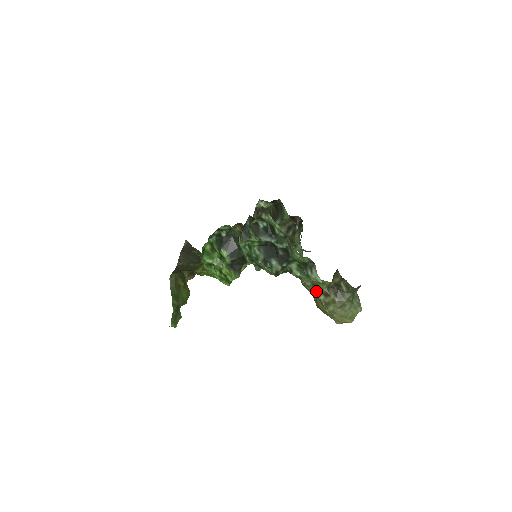
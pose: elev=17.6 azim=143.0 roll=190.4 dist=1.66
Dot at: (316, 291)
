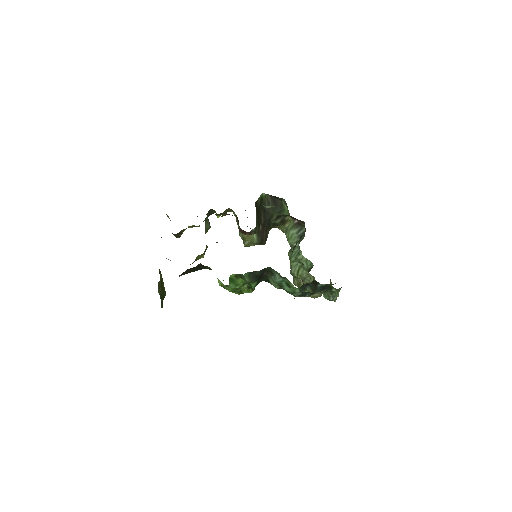
Dot at: occluded
